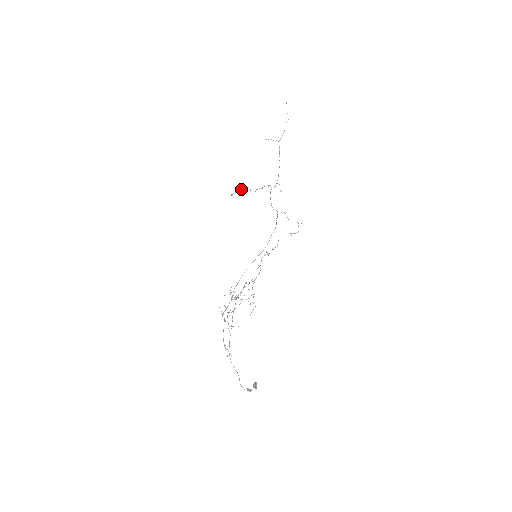
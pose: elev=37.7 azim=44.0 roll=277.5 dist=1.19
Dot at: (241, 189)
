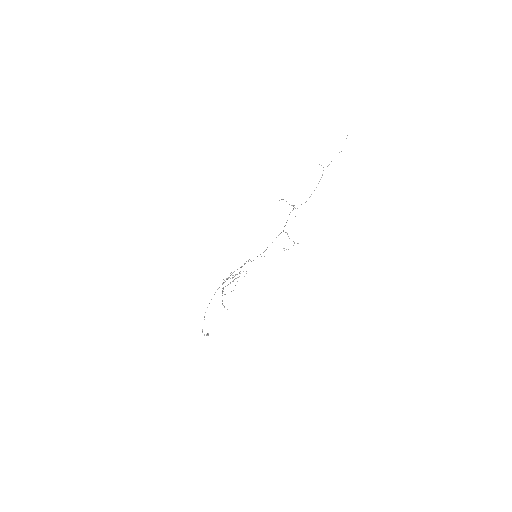
Dot at: (283, 199)
